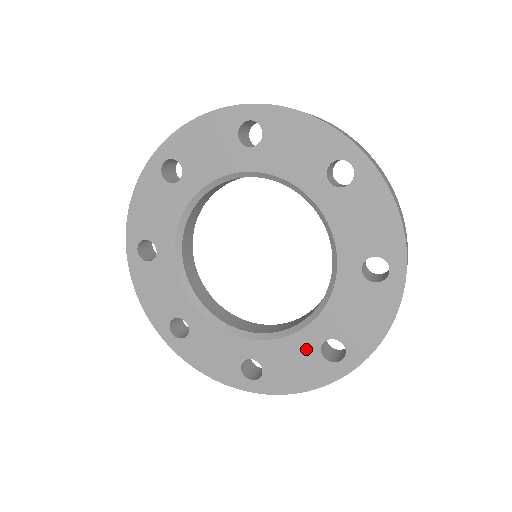
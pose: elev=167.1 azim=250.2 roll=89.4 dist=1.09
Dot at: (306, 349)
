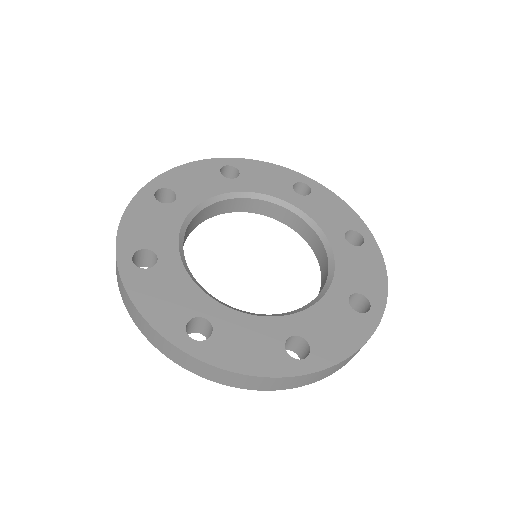
Dot at: (338, 309)
